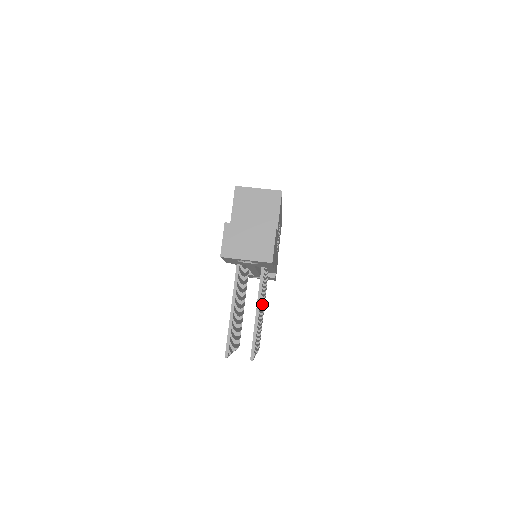
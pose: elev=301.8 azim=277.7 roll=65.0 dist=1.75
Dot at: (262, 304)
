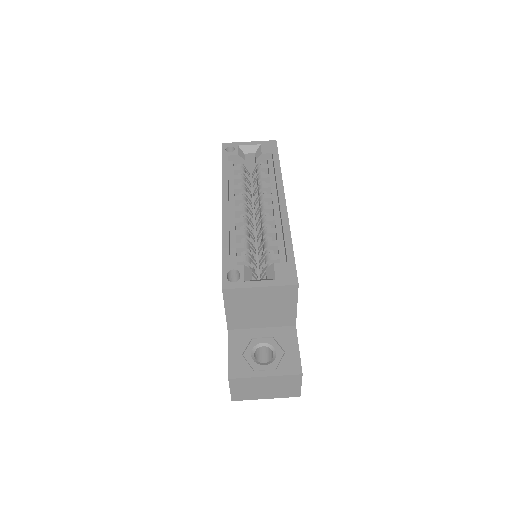
Dot at: occluded
